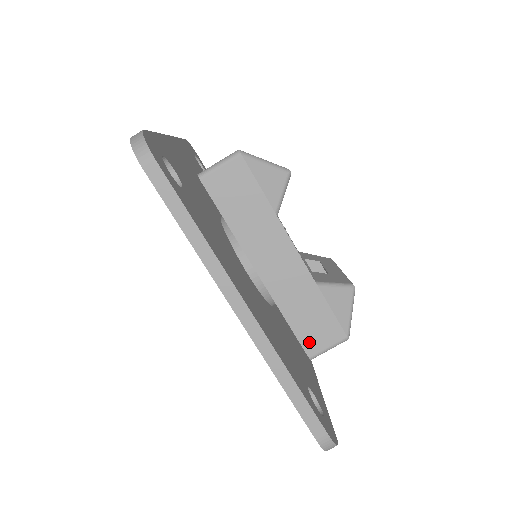
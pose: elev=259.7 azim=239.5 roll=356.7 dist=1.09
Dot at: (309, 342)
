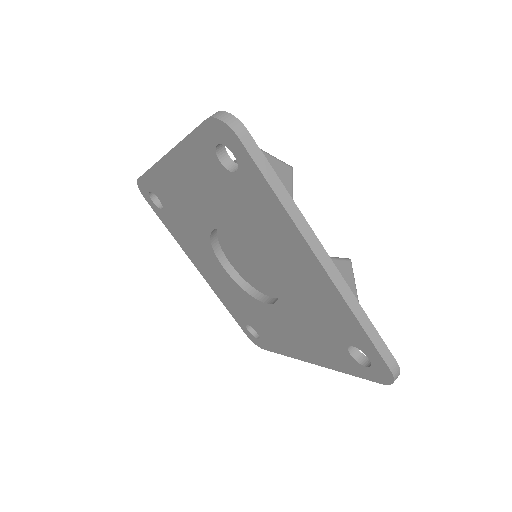
Dot at: occluded
